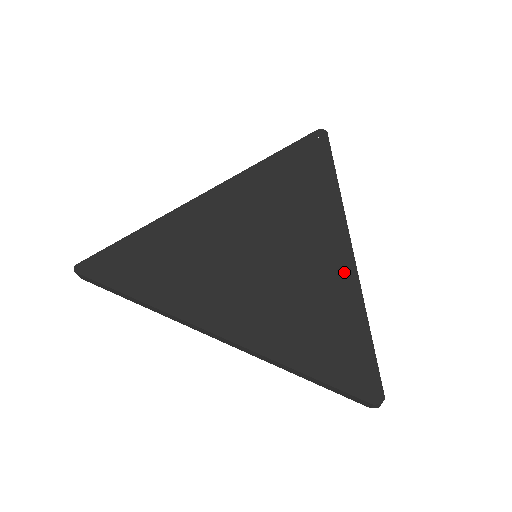
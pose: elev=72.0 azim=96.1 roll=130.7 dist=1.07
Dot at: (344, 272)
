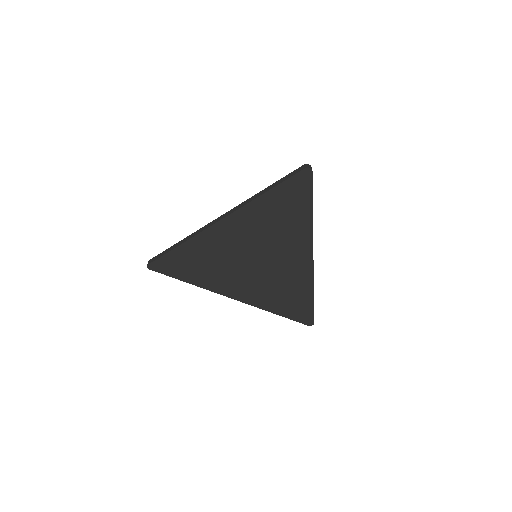
Dot at: occluded
